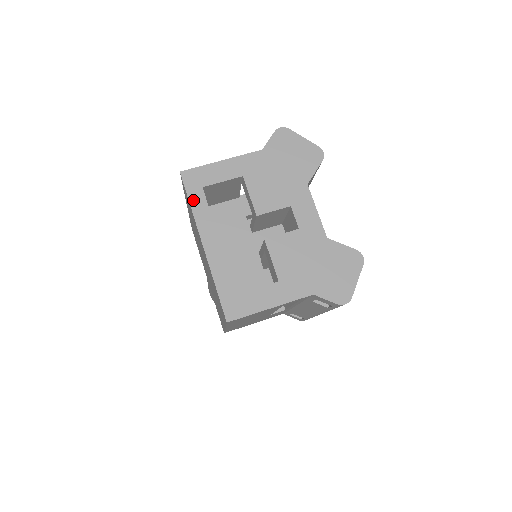
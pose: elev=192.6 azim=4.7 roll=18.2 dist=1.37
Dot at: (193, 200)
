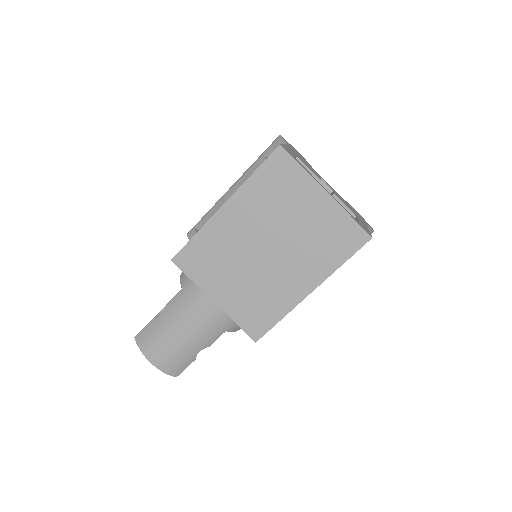
Dot at: (300, 164)
